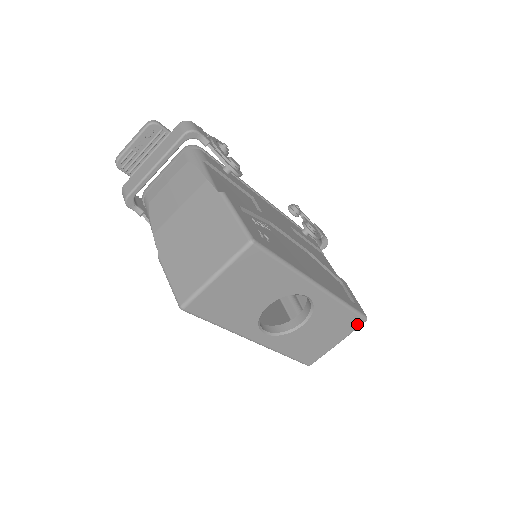
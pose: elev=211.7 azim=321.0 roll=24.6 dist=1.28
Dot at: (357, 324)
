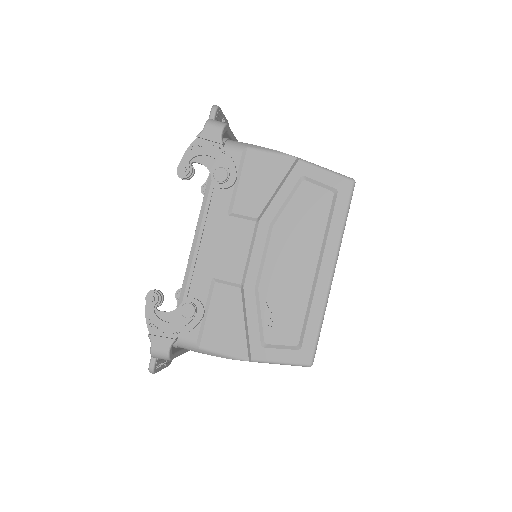
Dot at: occluded
